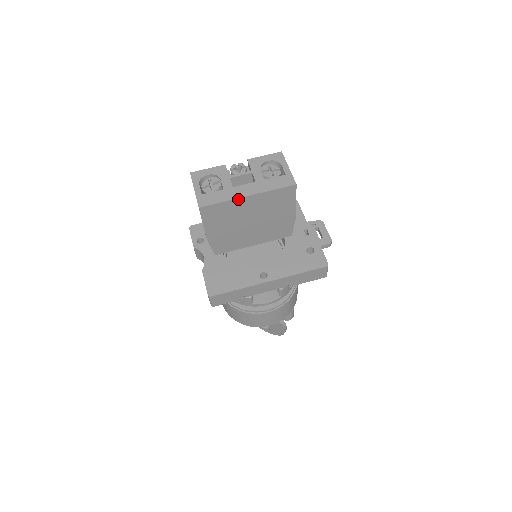
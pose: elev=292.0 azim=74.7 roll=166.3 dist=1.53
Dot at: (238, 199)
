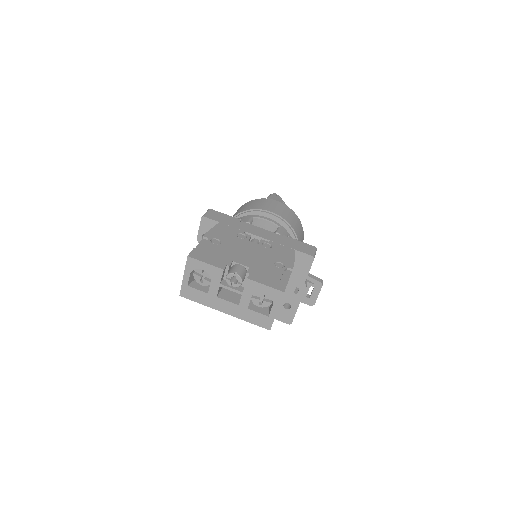
Dot at: (215, 308)
